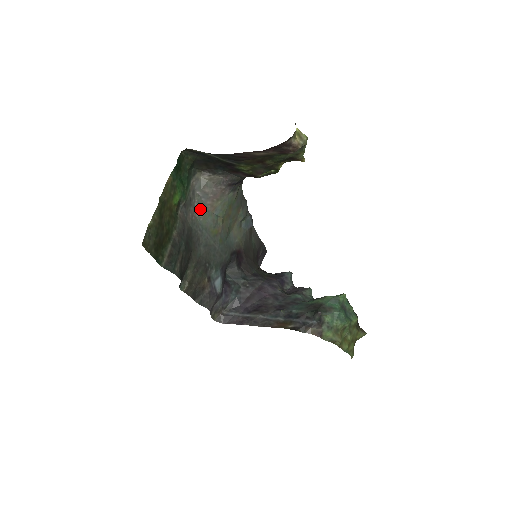
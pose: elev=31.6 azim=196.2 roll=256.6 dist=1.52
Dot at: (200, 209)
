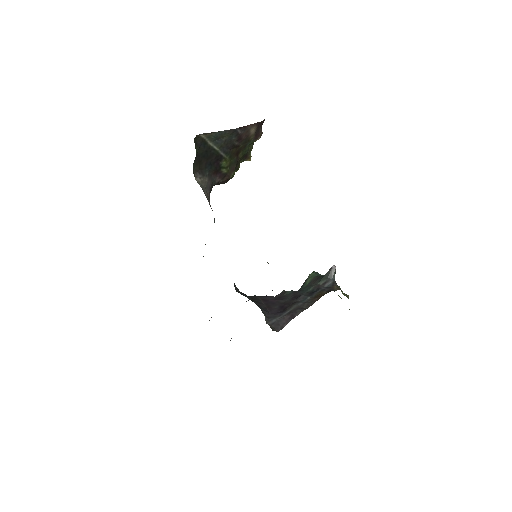
Dot at: occluded
